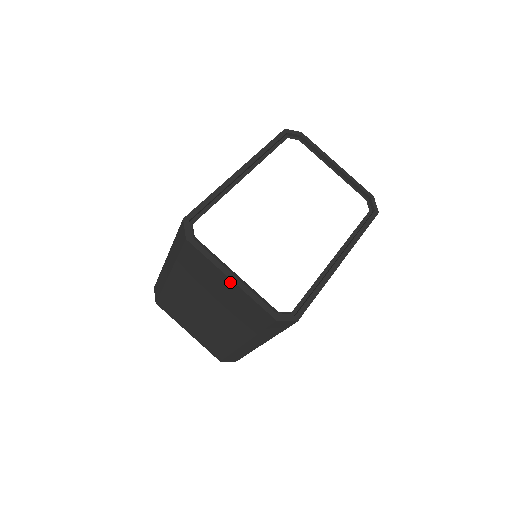
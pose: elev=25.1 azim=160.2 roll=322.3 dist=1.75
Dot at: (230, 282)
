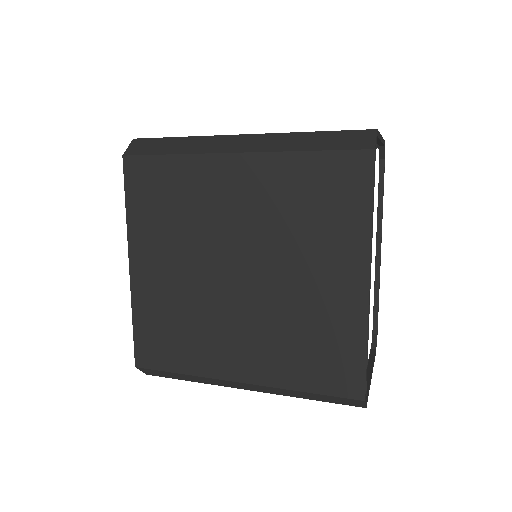
Dot at: occluded
